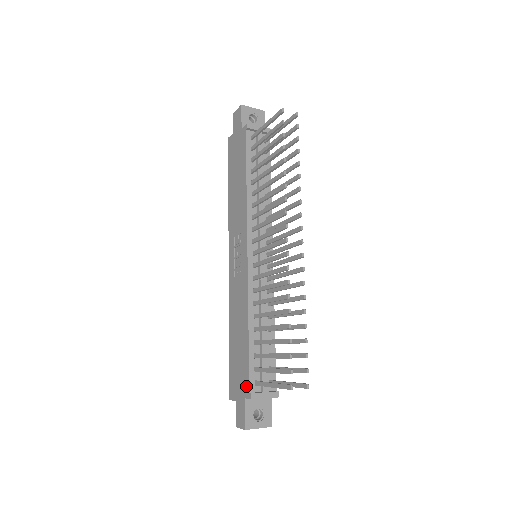
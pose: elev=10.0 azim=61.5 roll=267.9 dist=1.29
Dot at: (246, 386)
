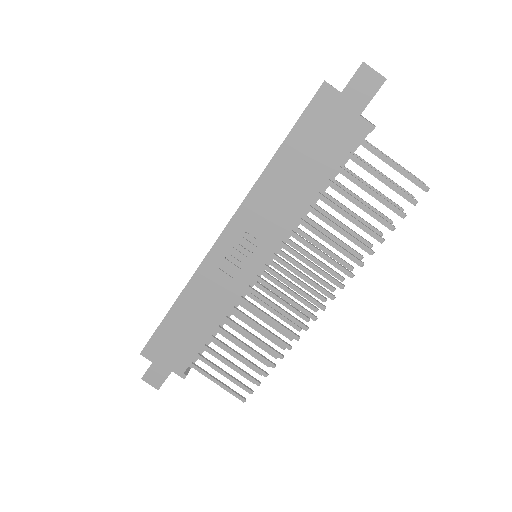
Dot at: (181, 366)
